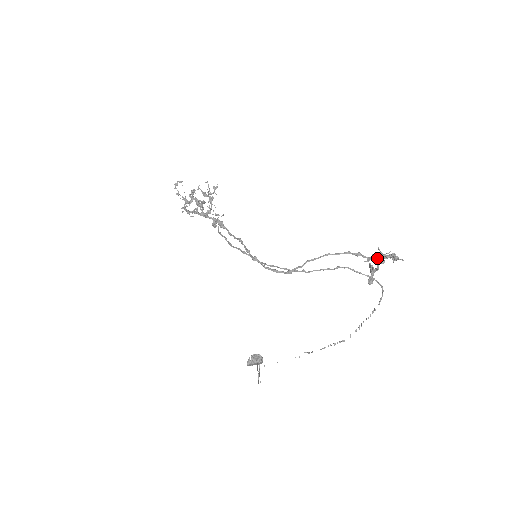
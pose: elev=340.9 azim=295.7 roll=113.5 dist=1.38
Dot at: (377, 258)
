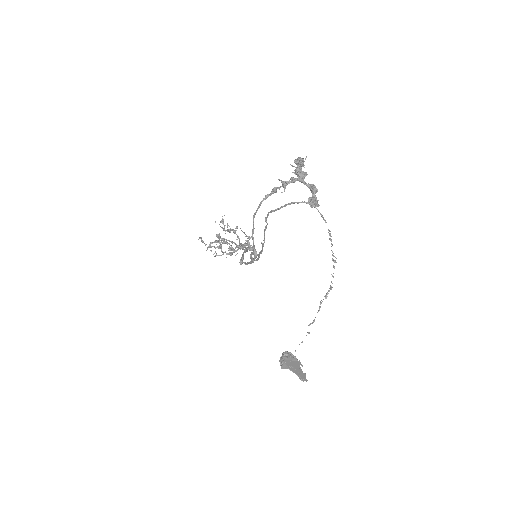
Dot at: (291, 177)
